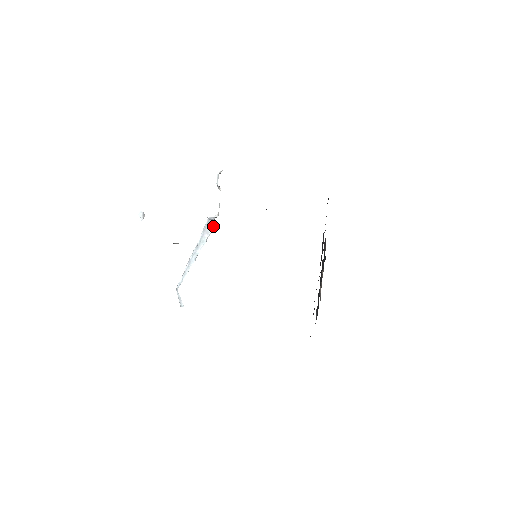
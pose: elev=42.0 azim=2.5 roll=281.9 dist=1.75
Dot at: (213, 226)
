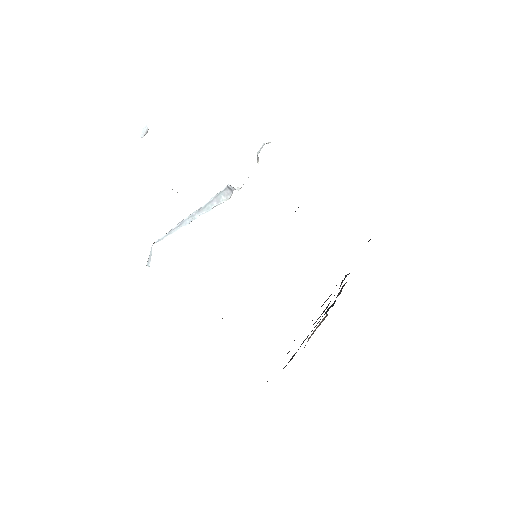
Dot at: (228, 197)
